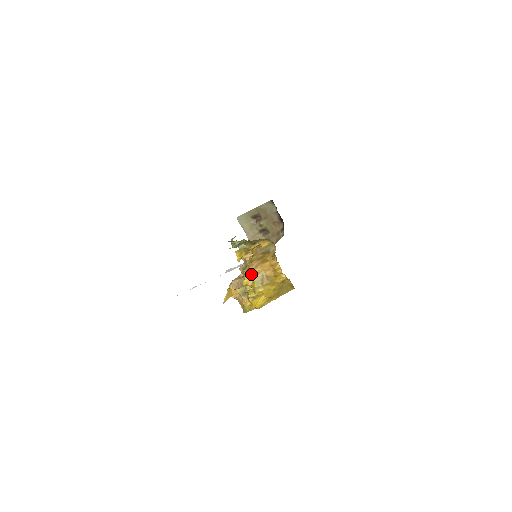
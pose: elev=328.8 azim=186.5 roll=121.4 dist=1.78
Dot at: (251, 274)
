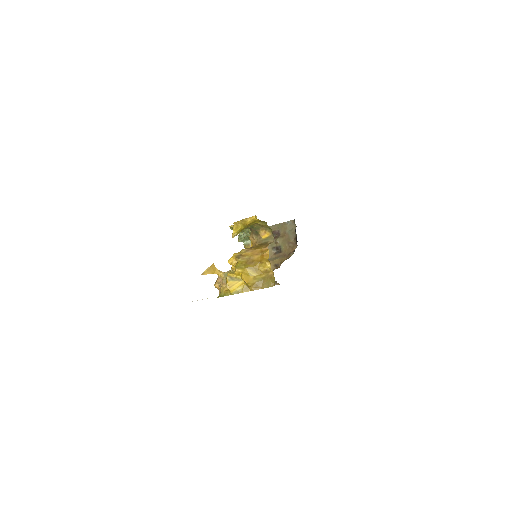
Dot at: (239, 254)
